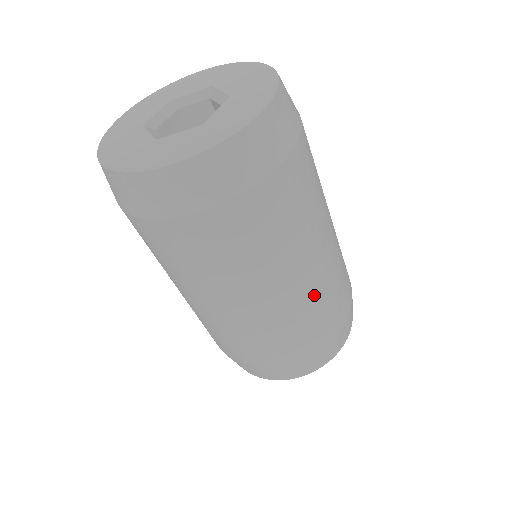
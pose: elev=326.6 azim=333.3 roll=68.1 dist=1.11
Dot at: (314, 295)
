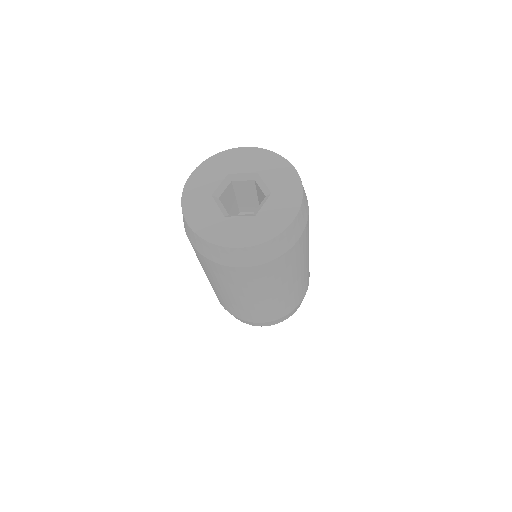
Dot at: occluded
